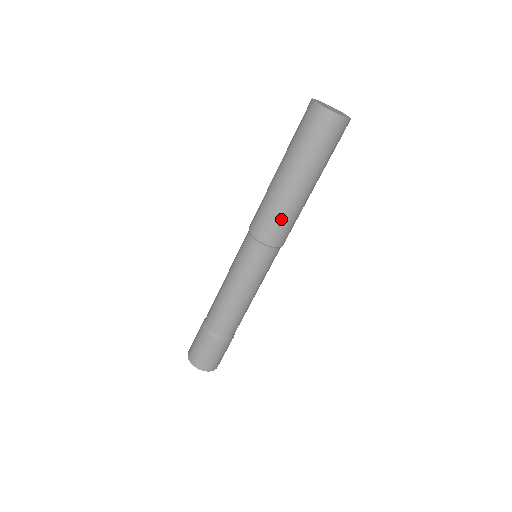
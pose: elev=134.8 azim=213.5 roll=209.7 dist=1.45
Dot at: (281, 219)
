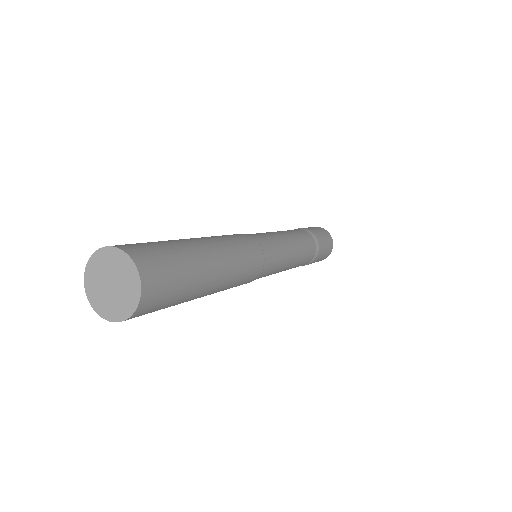
Dot at: occluded
